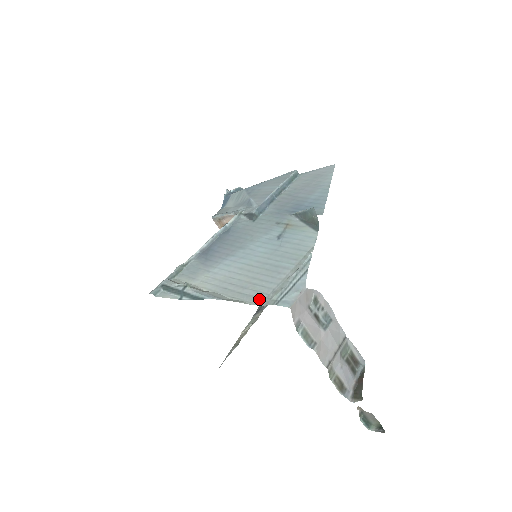
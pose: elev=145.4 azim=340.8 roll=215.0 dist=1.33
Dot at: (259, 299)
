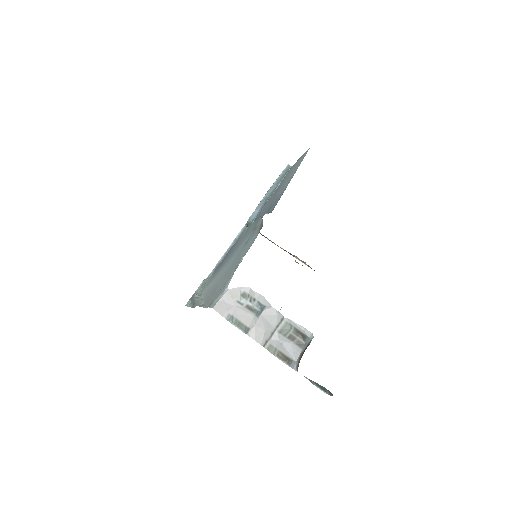
Dot at: (209, 303)
